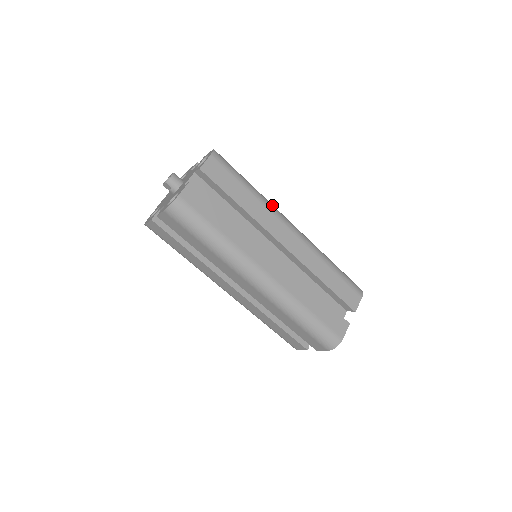
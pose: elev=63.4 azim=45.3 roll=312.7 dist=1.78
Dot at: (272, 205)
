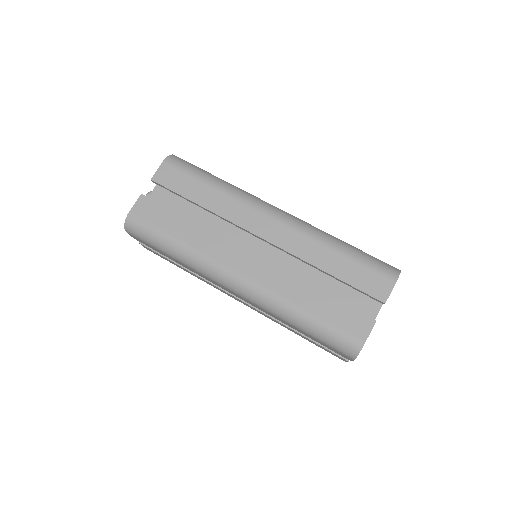
Dot at: (246, 194)
